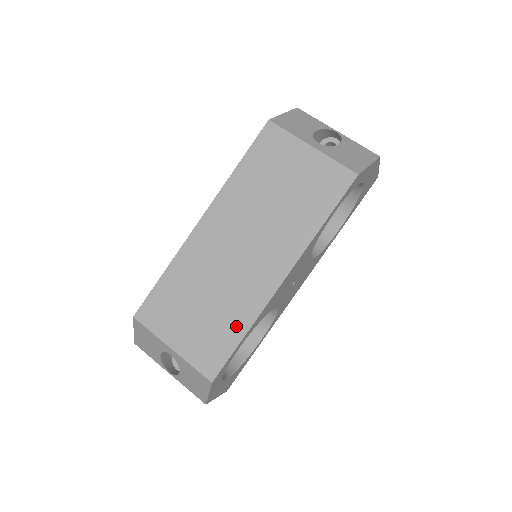
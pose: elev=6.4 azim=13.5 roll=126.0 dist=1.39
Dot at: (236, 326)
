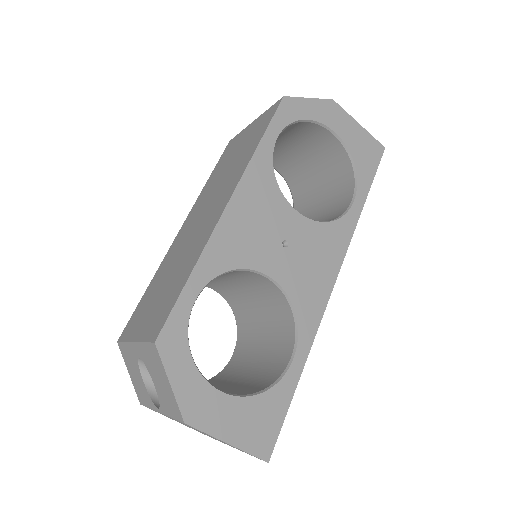
Dot at: (186, 273)
